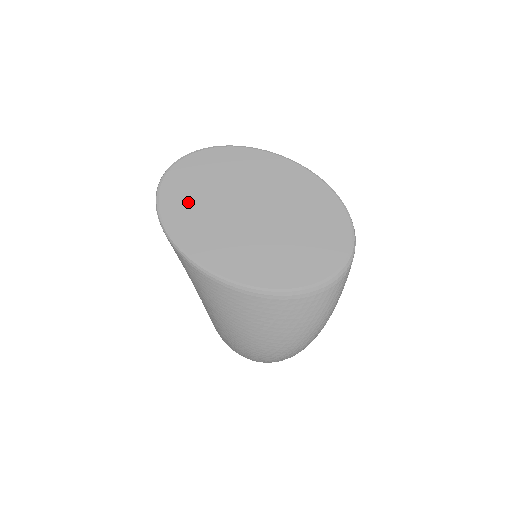
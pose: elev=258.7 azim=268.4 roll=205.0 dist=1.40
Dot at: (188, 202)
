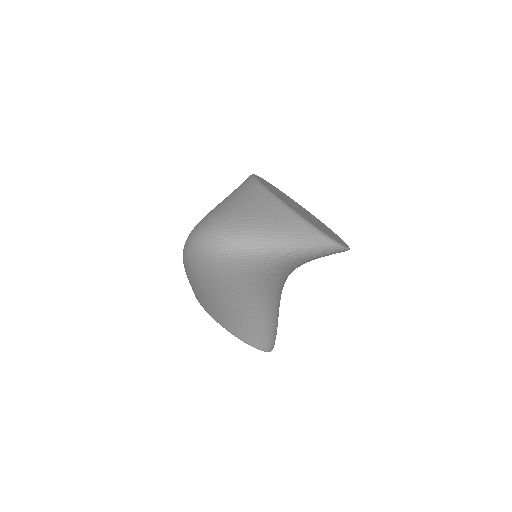
Dot at: occluded
